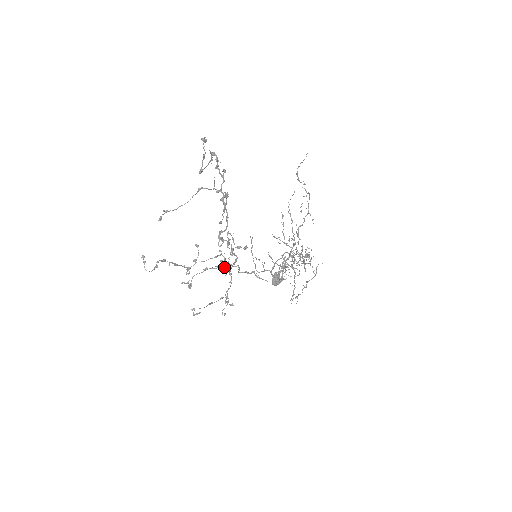
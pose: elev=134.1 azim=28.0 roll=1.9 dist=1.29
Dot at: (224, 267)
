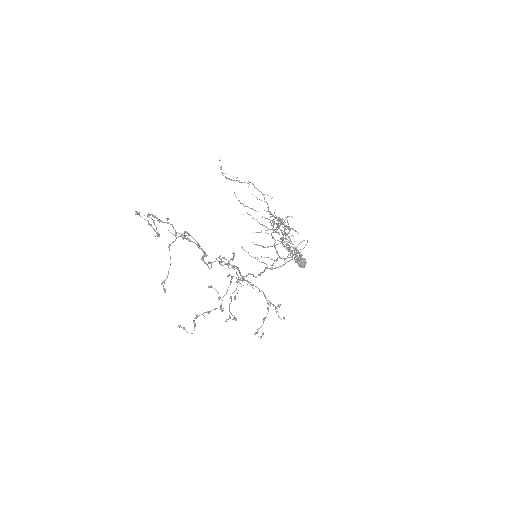
Dot at: occluded
